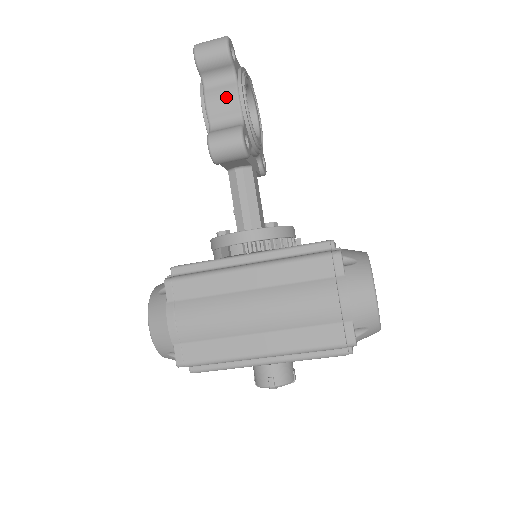
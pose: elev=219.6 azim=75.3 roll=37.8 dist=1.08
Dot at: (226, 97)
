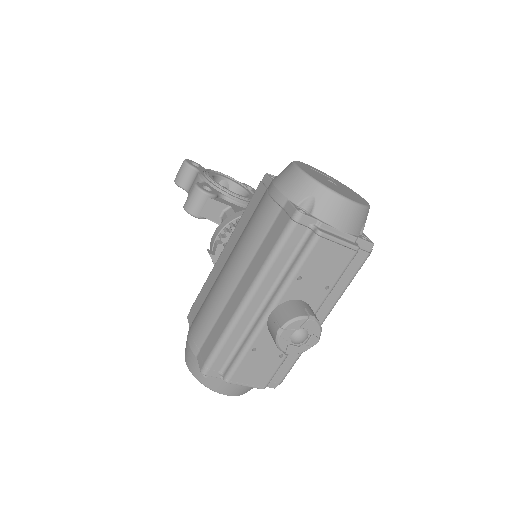
Dot at: (194, 183)
